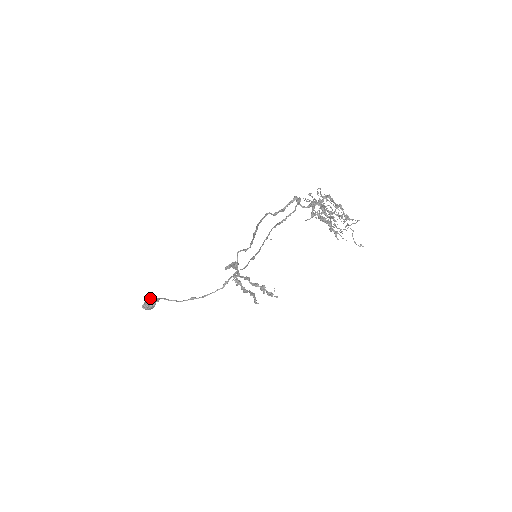
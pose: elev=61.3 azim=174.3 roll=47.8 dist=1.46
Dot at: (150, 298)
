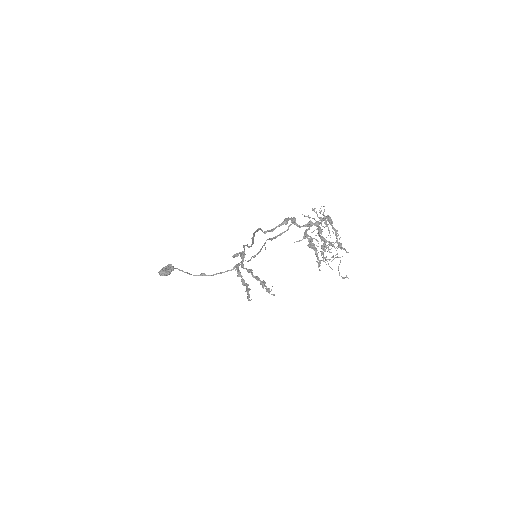
Dot at: (168, 265)
